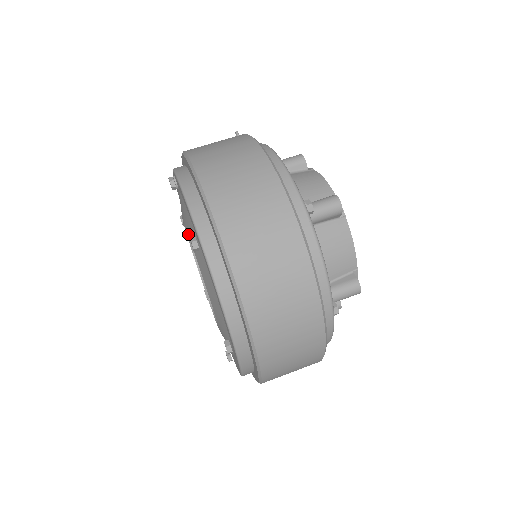
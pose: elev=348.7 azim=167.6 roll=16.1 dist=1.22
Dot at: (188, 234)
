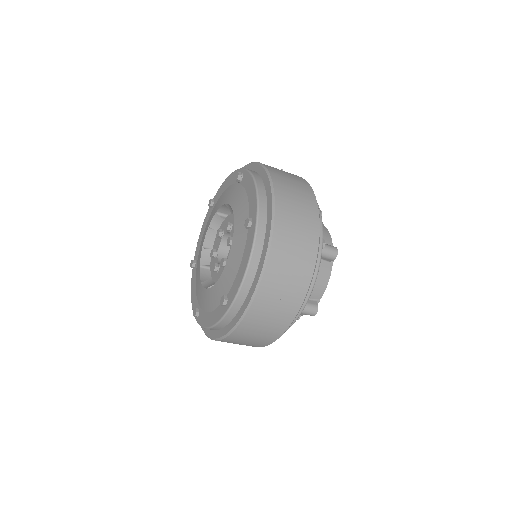
Dot at: (234, 215)
